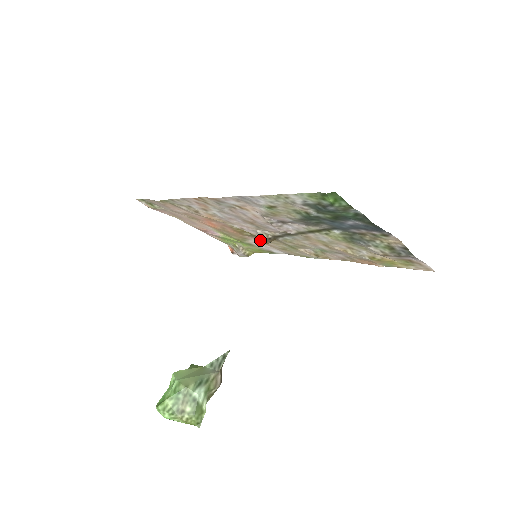
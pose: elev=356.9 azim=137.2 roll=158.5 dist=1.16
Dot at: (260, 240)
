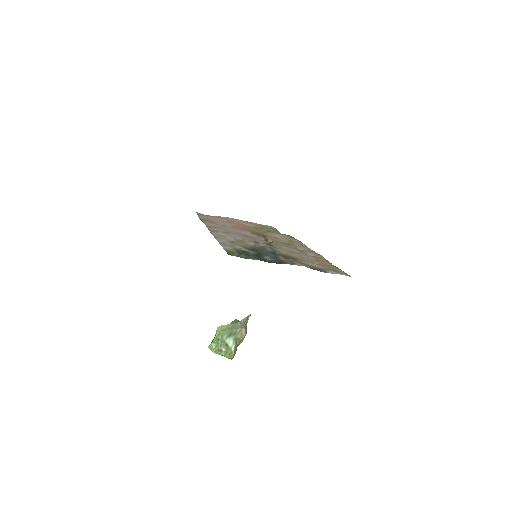
Dot at: occluded
